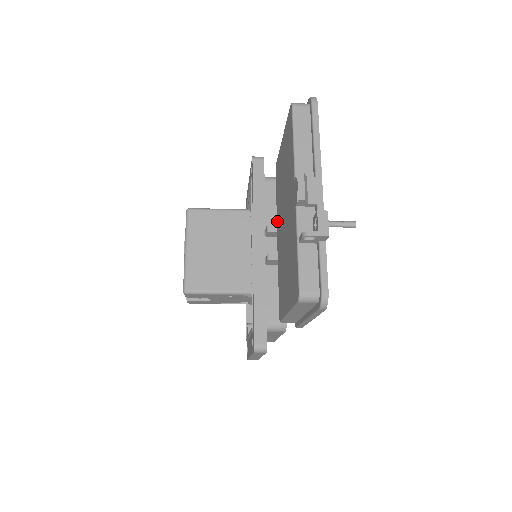
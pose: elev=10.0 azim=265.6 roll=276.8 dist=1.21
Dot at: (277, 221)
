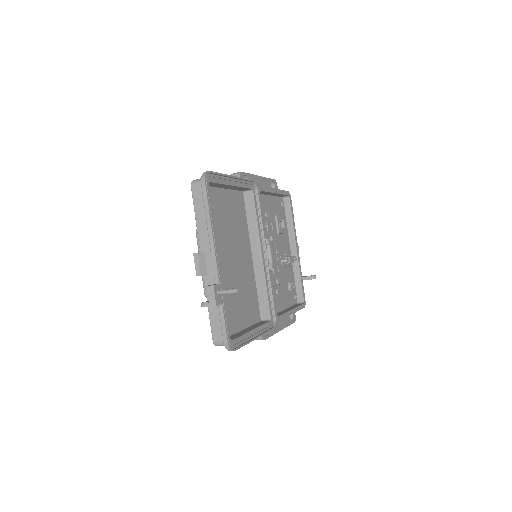
Dot at: occluded
